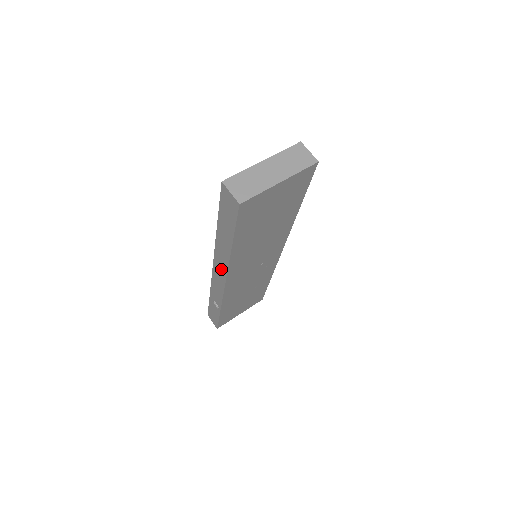
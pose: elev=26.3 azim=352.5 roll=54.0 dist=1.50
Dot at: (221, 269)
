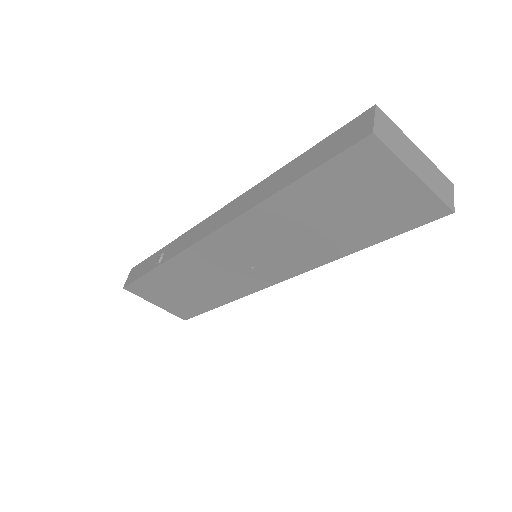
Dot at: (228, 215)
